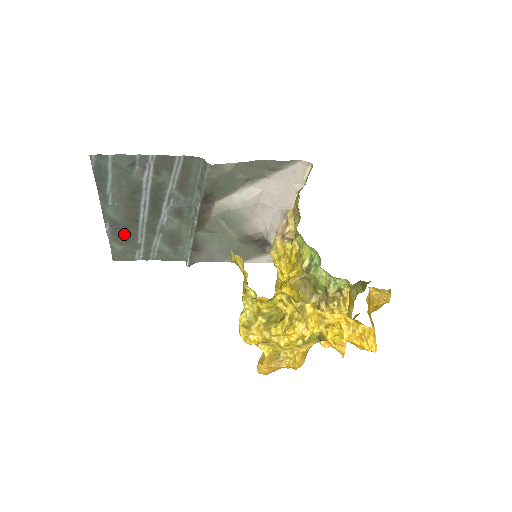
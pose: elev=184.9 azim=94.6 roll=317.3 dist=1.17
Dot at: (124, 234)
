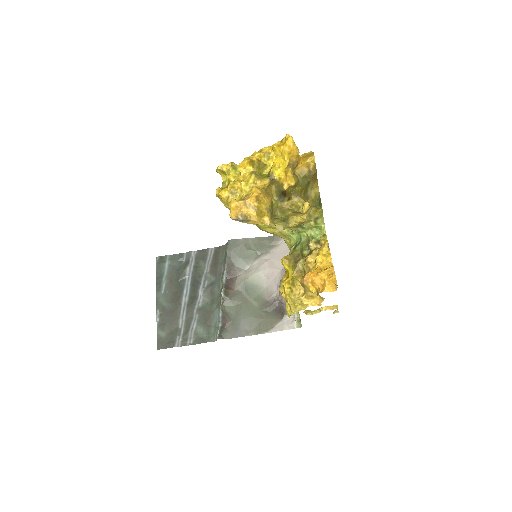
Dot at: (169, 320)
